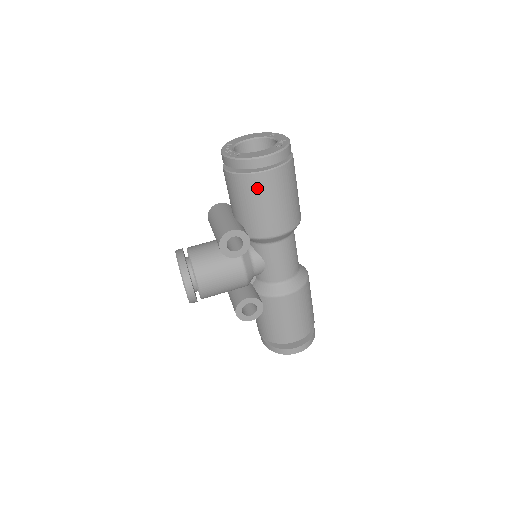
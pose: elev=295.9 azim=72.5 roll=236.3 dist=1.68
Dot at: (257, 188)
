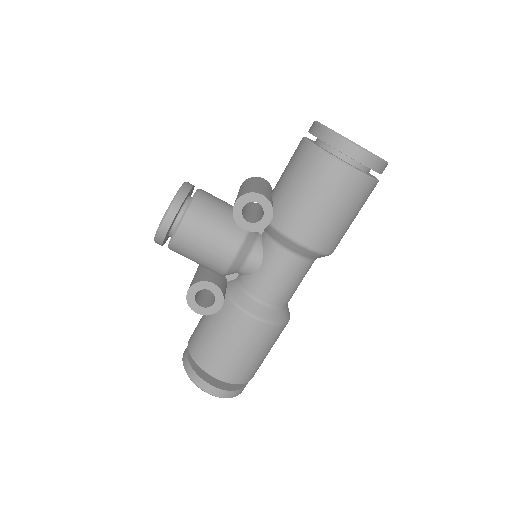
Dot at: (323, 174)
